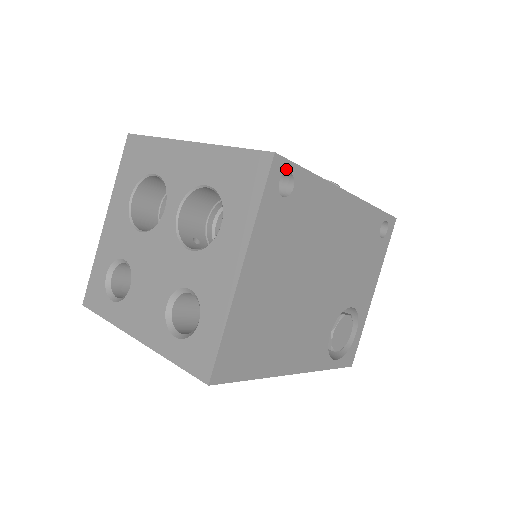
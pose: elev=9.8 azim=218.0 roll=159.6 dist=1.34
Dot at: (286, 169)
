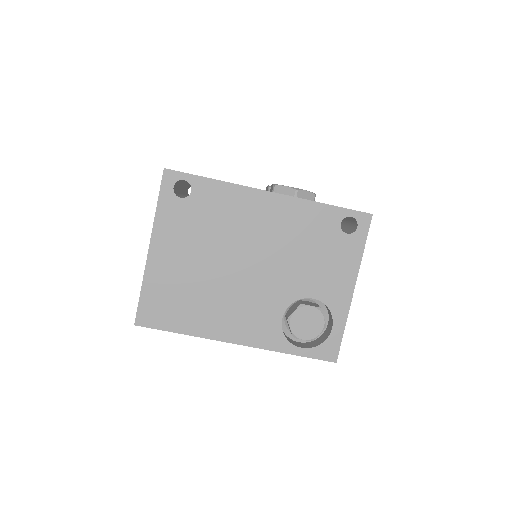
Dot at: (179, 178)
